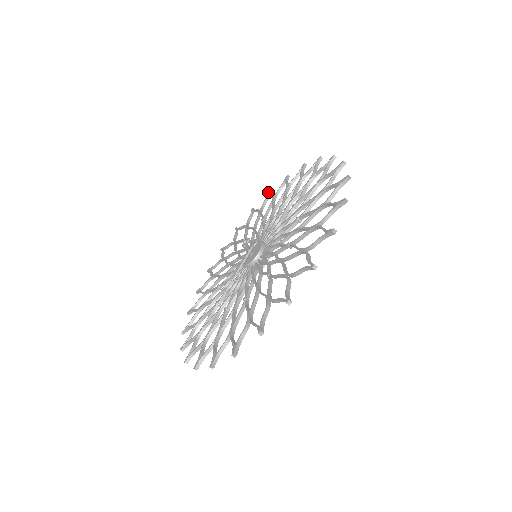
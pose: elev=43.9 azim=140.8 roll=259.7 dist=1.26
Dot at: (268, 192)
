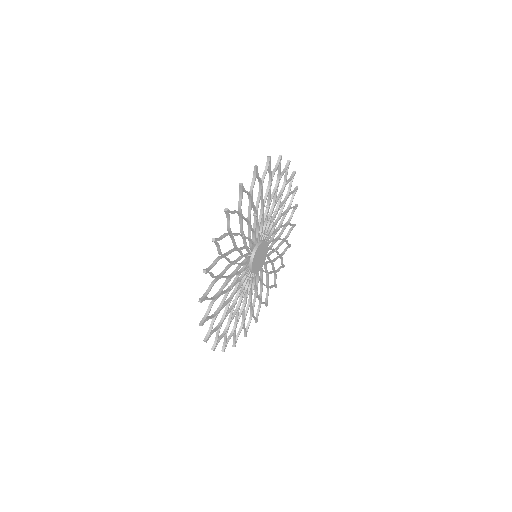
Dot at: (288, 246)
